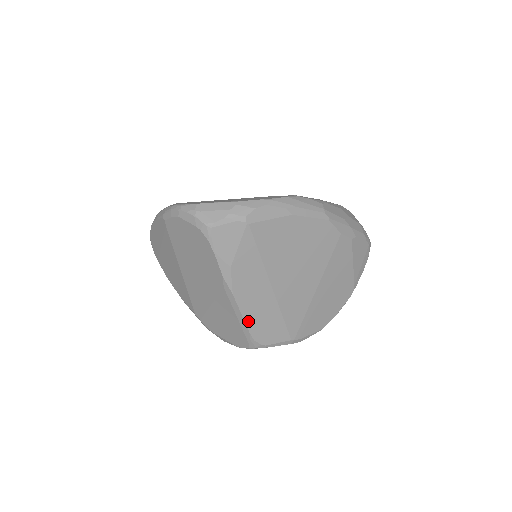
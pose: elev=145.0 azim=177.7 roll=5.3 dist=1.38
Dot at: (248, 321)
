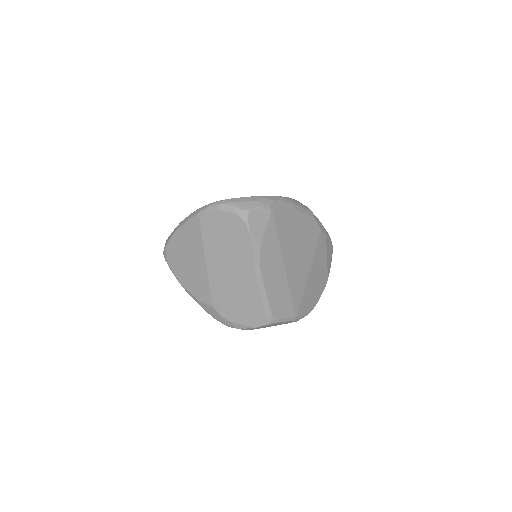
Dot at: (269, 295)
